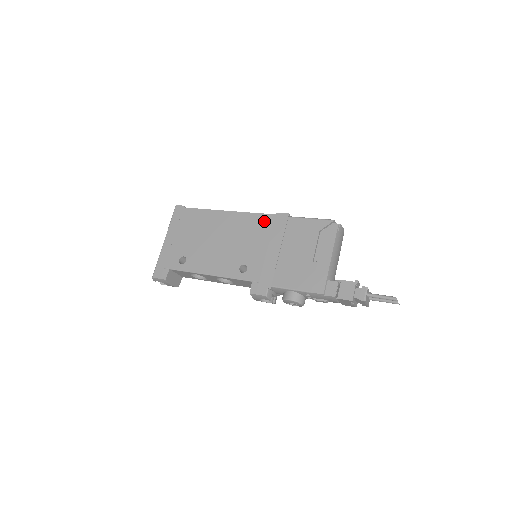
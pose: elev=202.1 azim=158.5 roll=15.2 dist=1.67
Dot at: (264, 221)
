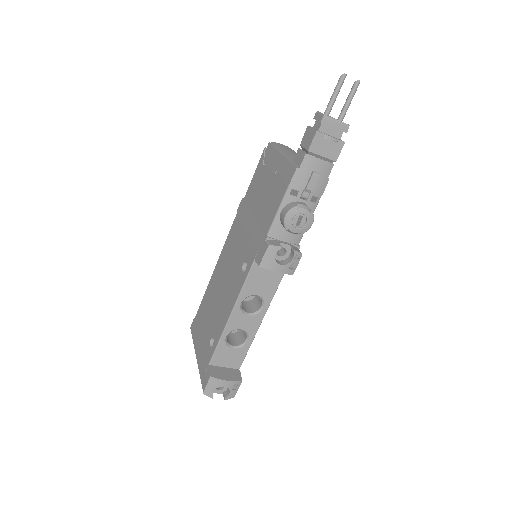
Dot at: (234, 228)
